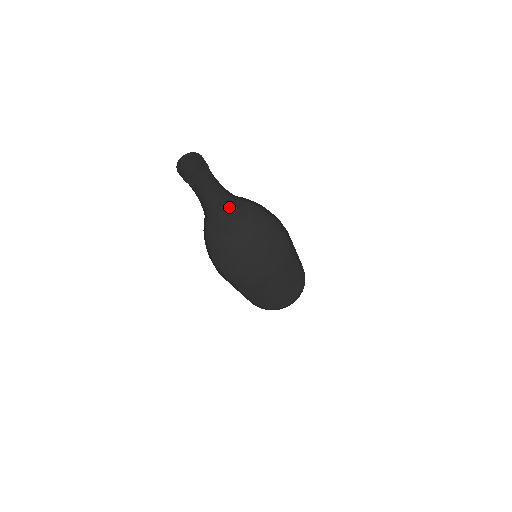
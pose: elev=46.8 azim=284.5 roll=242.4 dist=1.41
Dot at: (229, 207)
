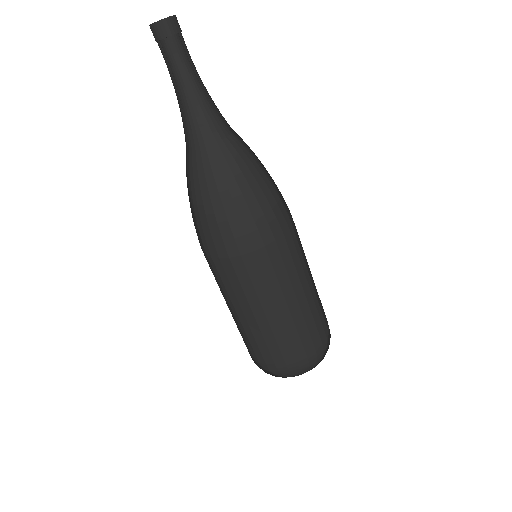
Dot at: (207, 103)
